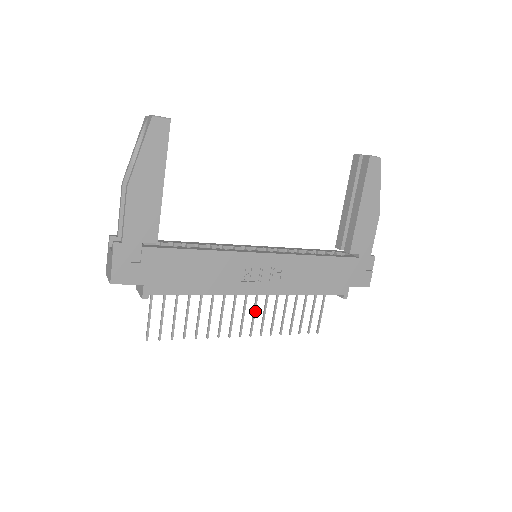
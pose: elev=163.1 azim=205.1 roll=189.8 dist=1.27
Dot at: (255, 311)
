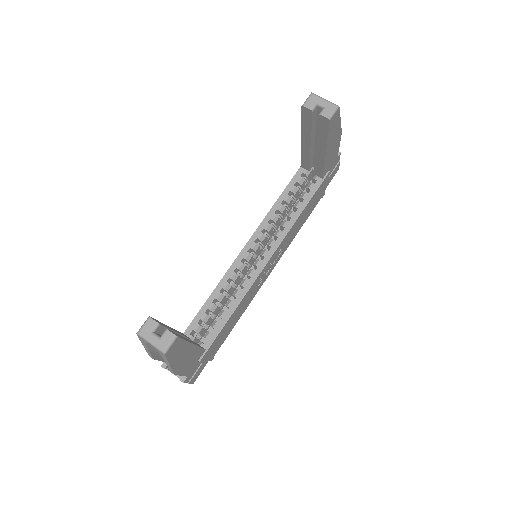
Dot at: occluded
